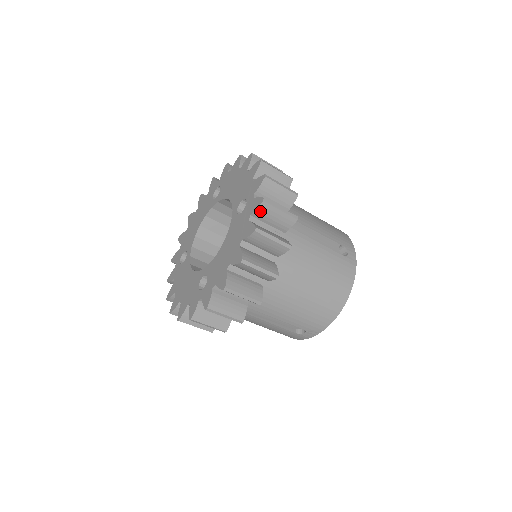
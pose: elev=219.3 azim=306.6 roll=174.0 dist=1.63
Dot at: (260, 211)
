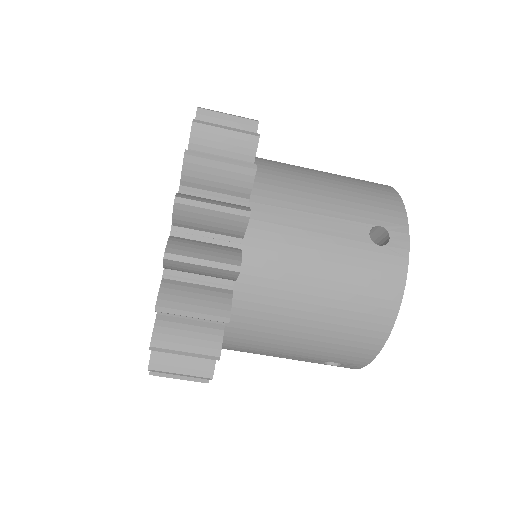
Dot at: (180, 217)
